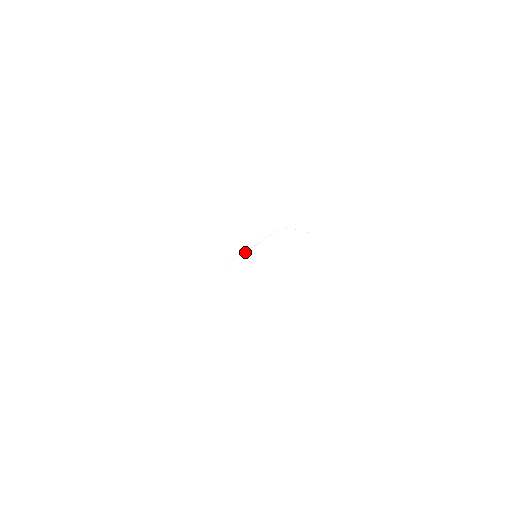
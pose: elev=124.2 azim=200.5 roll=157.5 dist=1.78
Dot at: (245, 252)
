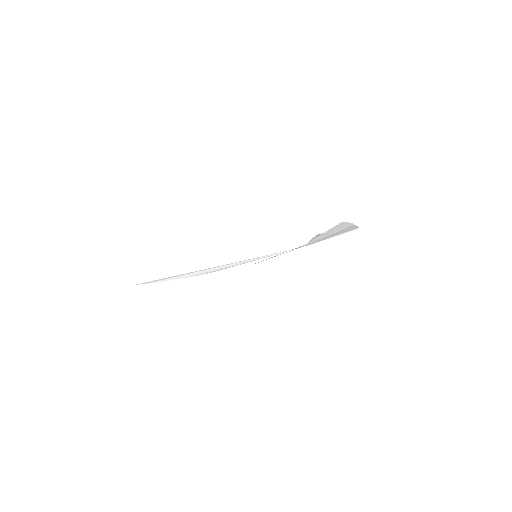
Dot at: occluded
